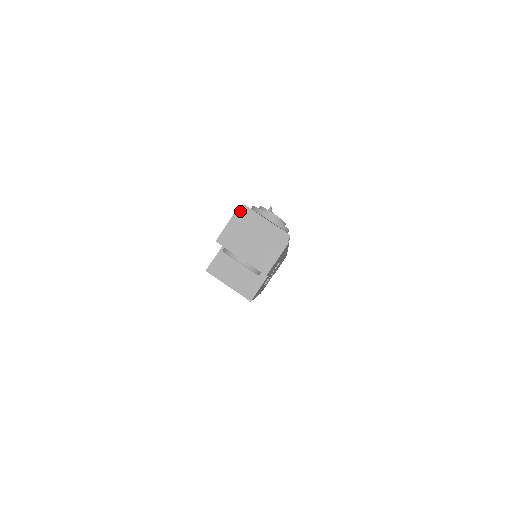
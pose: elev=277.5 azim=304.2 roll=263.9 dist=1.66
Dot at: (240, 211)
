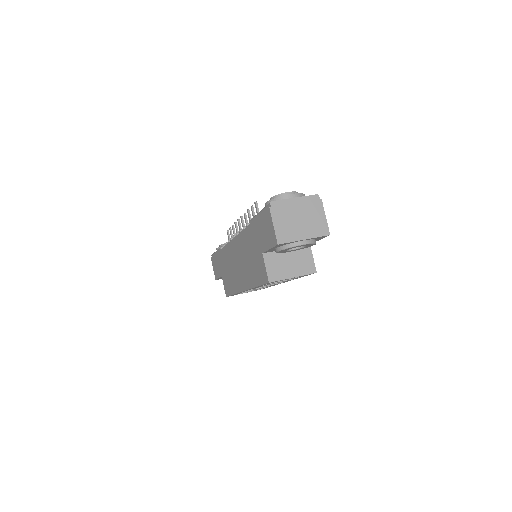
Dot at: (273, 208)
